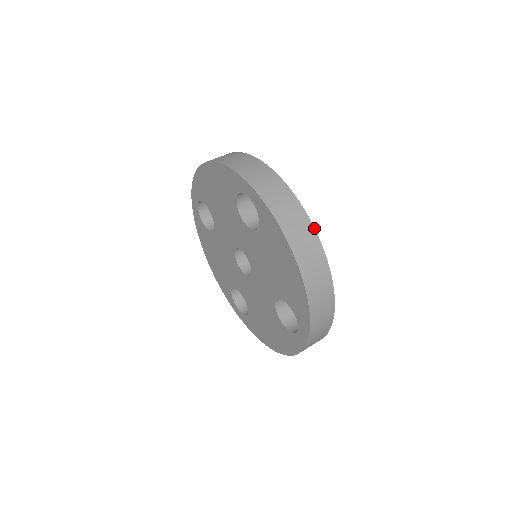
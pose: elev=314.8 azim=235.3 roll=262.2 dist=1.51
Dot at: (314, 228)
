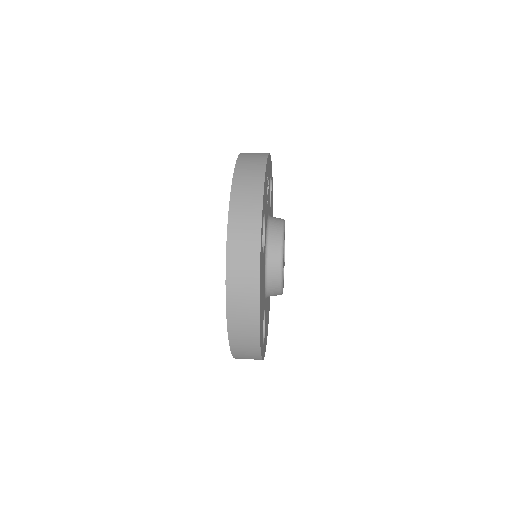
Dot at: (269, 153)
